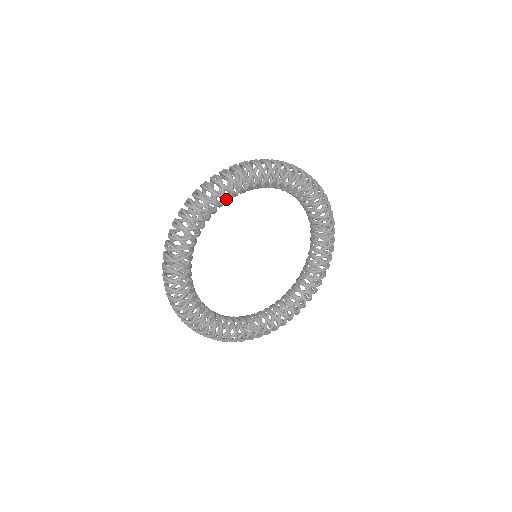
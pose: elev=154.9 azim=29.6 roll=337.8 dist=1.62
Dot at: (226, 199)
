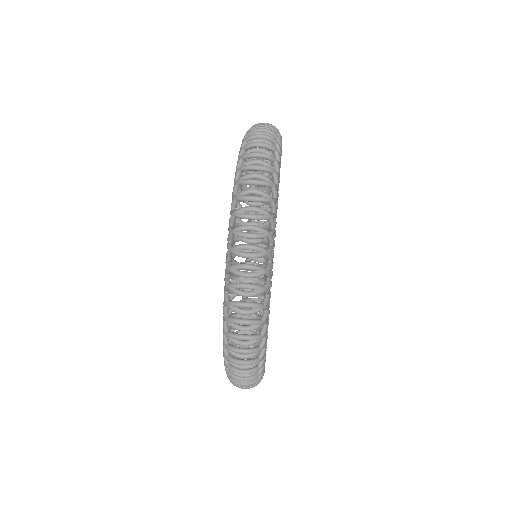
Dot at: occluded
